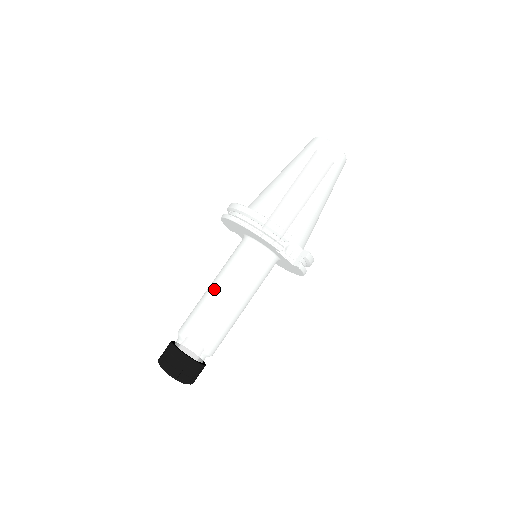
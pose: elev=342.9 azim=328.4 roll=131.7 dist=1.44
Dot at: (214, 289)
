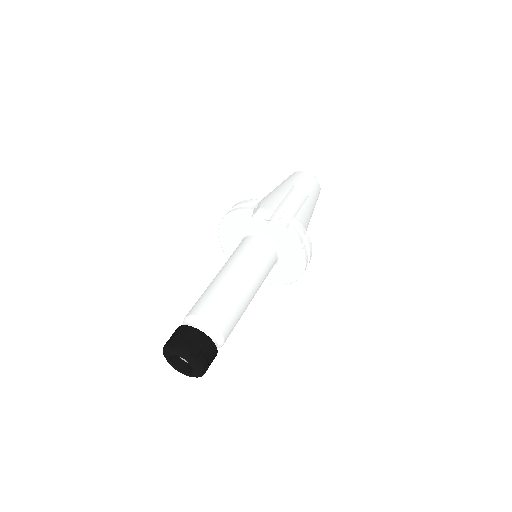
Dot at: occluded
